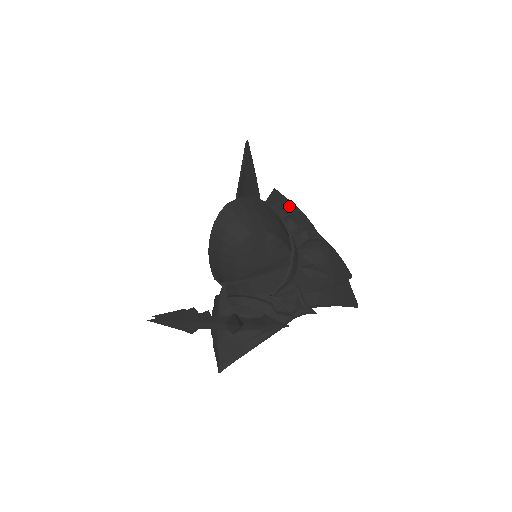
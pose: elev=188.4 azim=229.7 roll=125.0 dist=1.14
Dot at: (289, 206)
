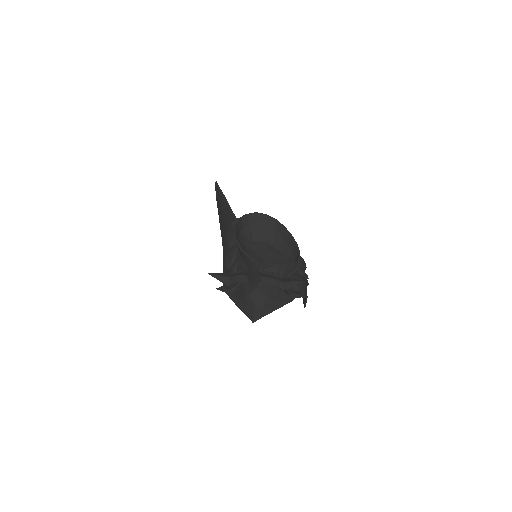
Dot at: occluded
